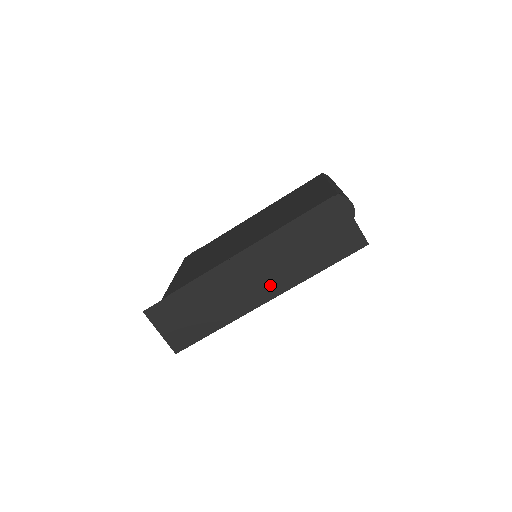
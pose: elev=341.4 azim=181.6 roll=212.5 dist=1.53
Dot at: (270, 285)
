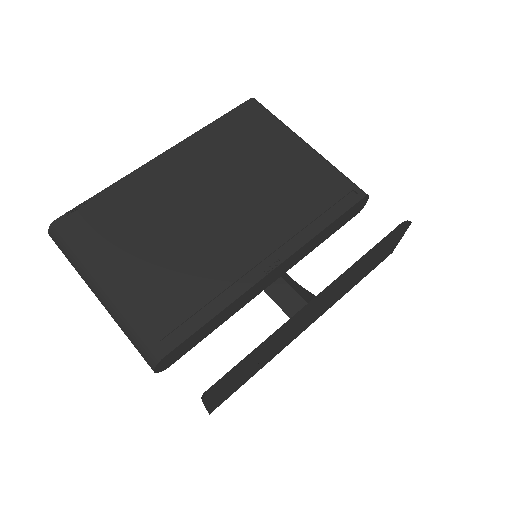
Dot at: (321, 313)
